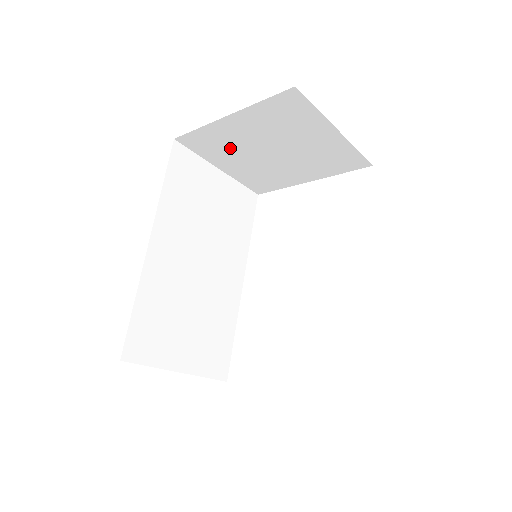
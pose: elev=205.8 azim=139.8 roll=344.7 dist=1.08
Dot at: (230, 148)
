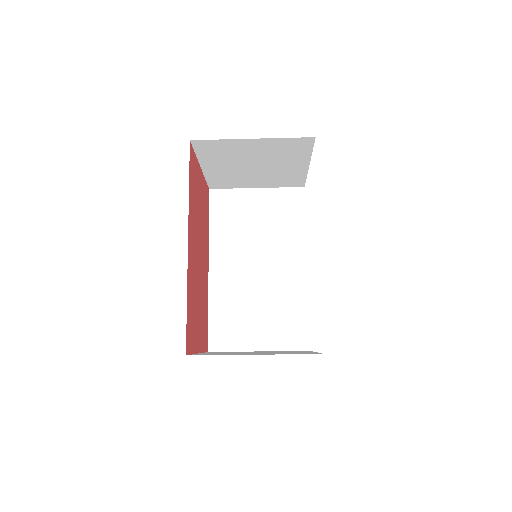
Dot at: (236, 177)
